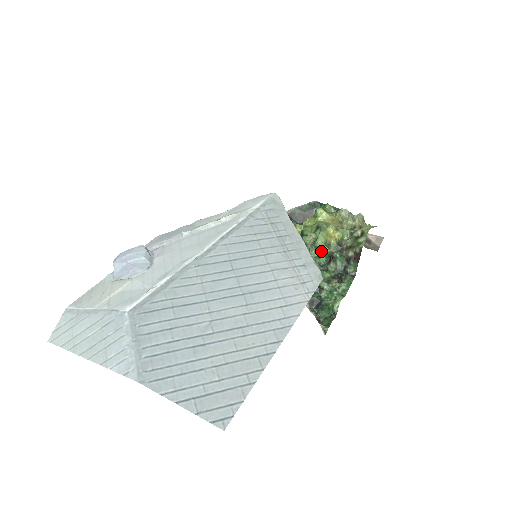
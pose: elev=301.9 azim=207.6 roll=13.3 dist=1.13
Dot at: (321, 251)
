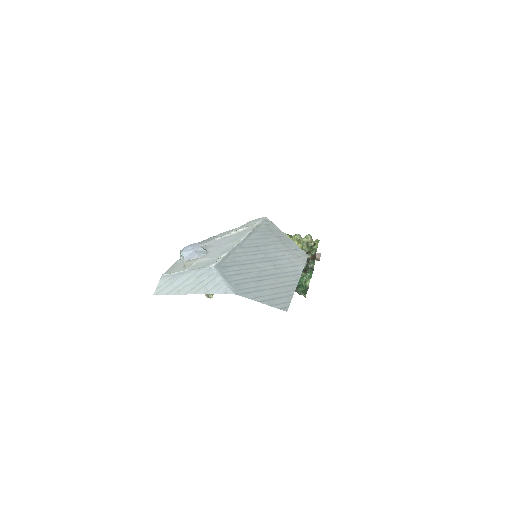
Dot at: occluded
